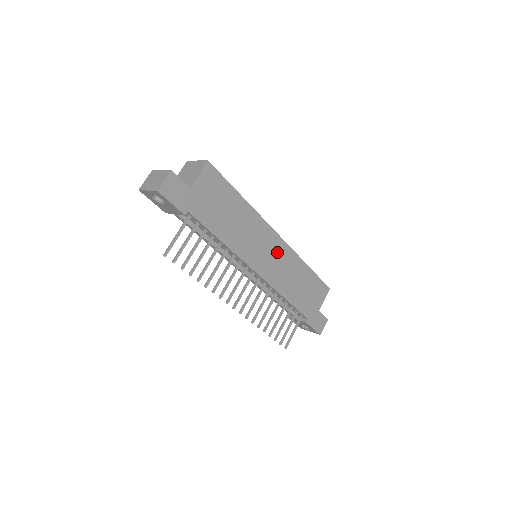
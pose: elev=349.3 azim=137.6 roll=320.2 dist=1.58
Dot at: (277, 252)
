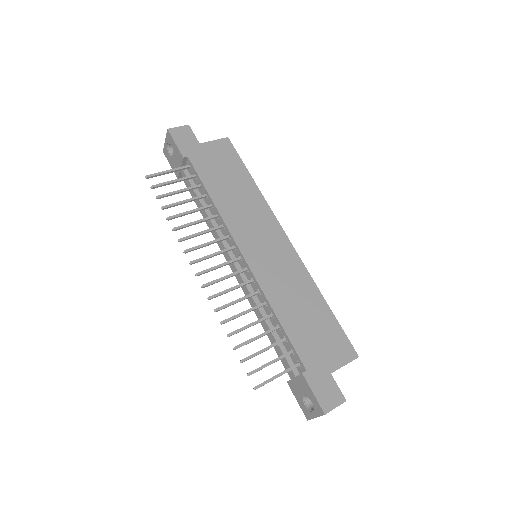
Dot at: (280, 254)
